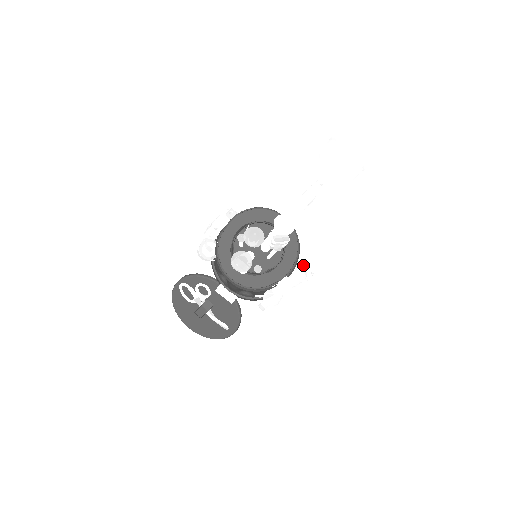
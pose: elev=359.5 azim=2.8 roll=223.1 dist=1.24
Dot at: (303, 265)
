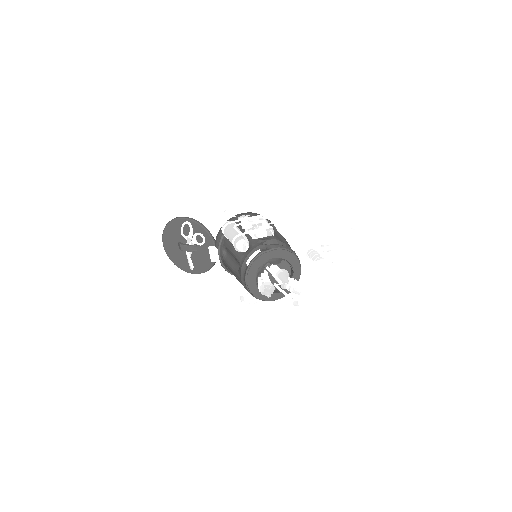
Dot at: occluded
